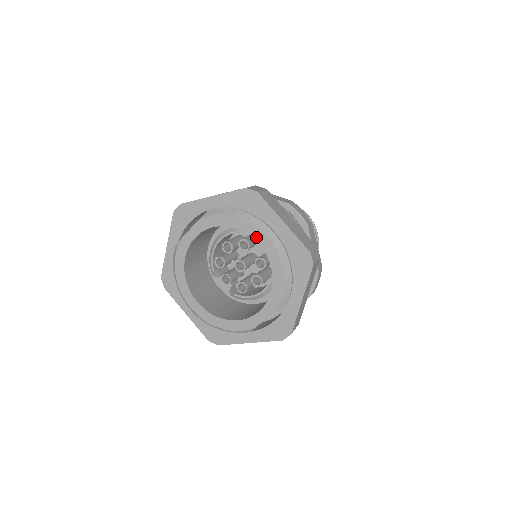
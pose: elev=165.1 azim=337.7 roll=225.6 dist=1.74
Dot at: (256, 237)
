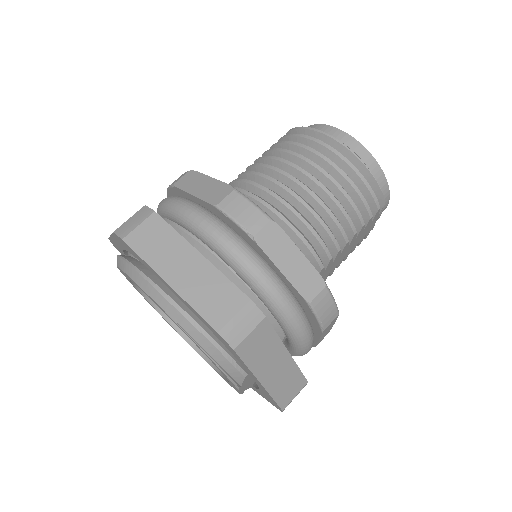
Dot at: (156, 304)
